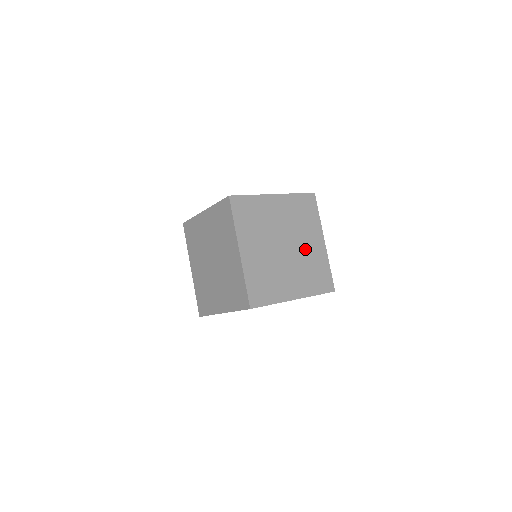
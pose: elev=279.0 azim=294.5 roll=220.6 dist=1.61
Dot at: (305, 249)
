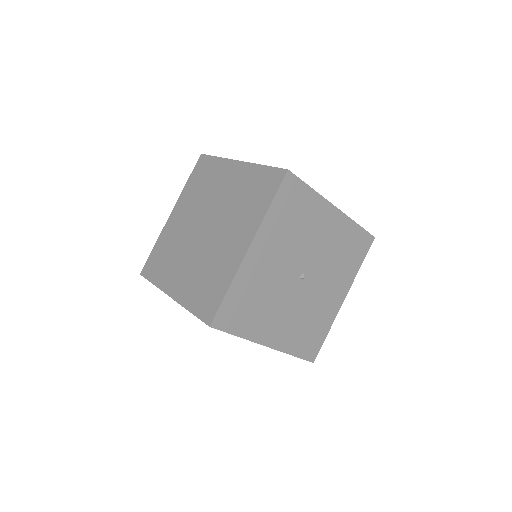
Dot at: occluded
